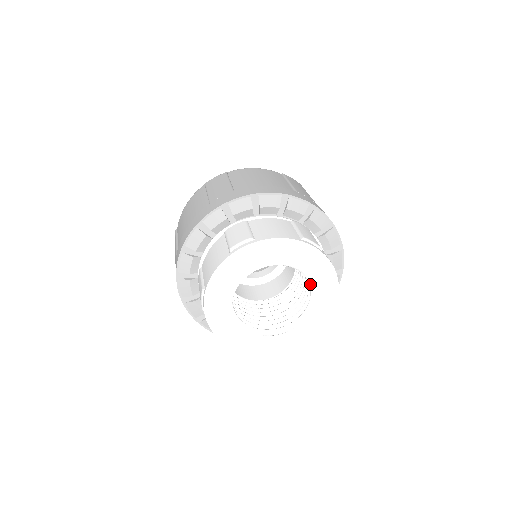
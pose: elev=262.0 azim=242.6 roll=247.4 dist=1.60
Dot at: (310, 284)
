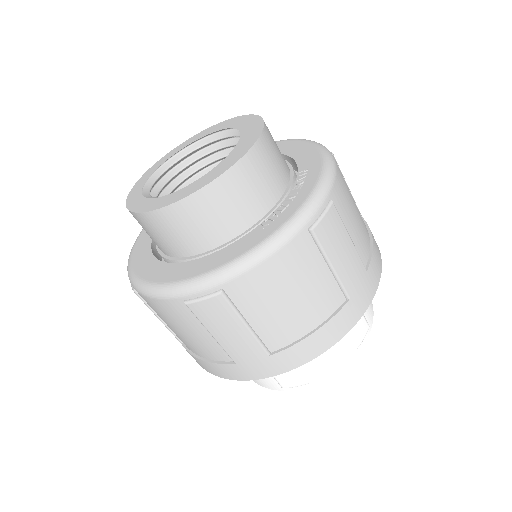
Dot at: occluded
